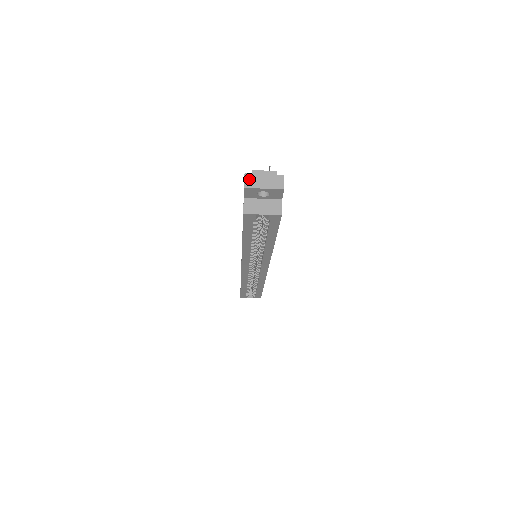
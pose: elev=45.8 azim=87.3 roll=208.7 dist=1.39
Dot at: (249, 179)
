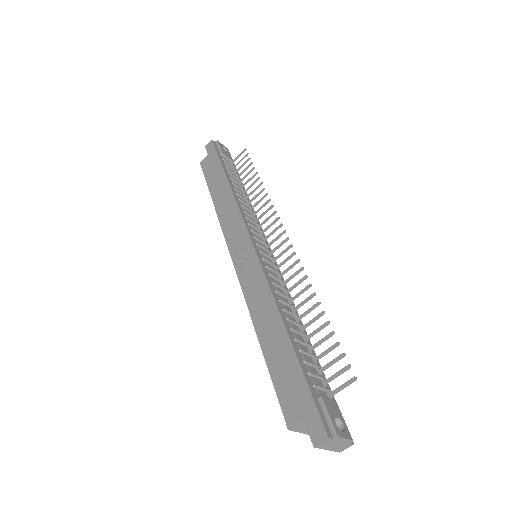
Dot at: (326, 442)
